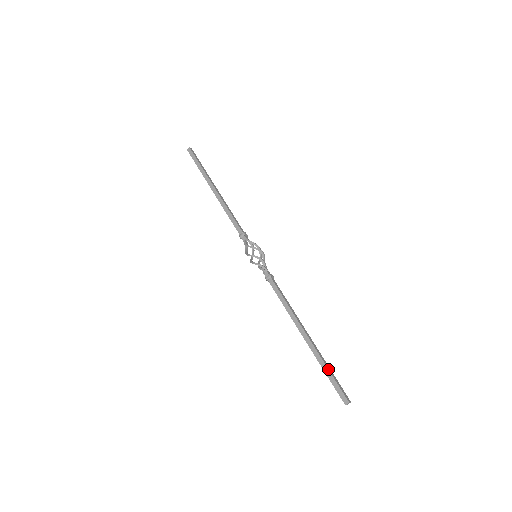
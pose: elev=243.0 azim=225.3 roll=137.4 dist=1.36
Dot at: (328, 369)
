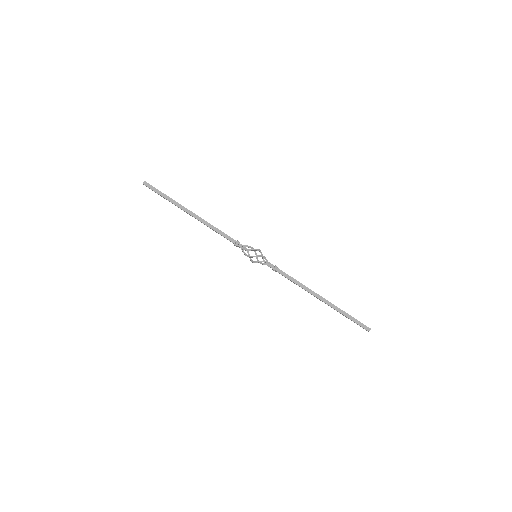
Dot at: (348, 314)
